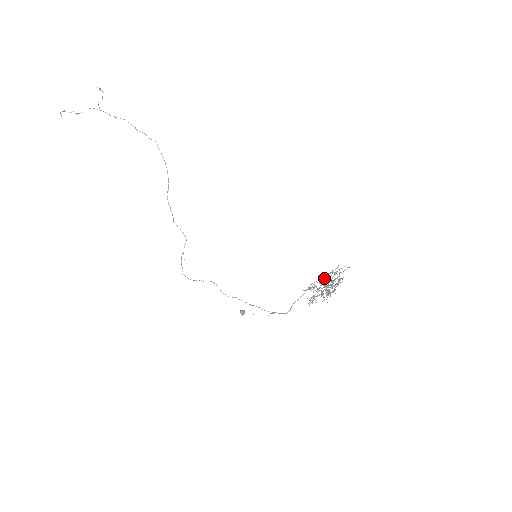
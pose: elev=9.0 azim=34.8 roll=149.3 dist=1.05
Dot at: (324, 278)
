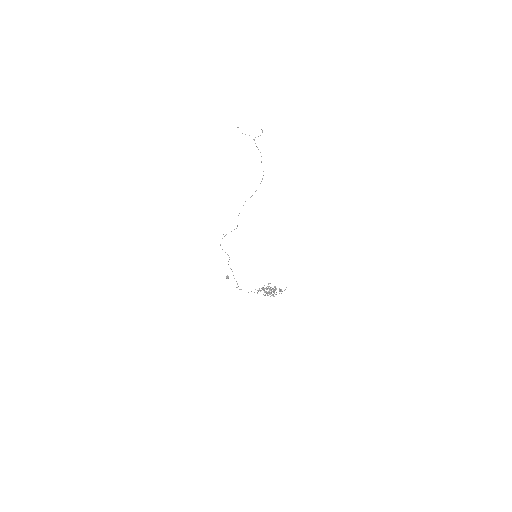
Dot at: occluded
